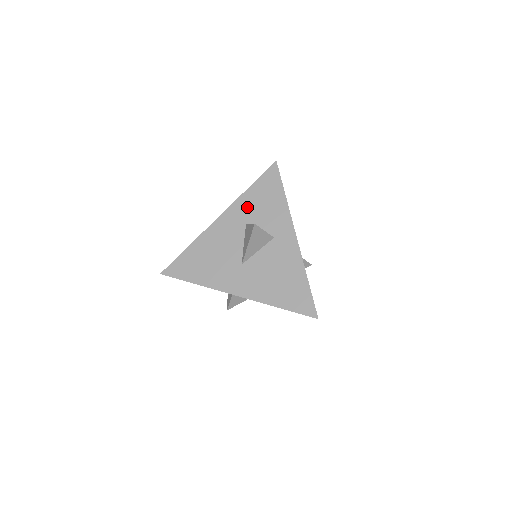
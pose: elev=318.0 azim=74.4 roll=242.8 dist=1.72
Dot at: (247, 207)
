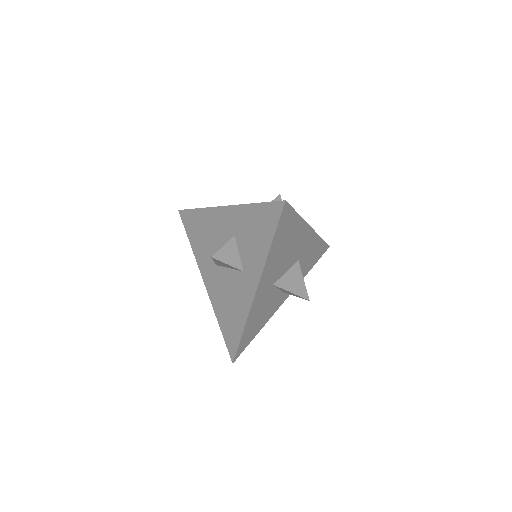
Dot at: (242, 221)
